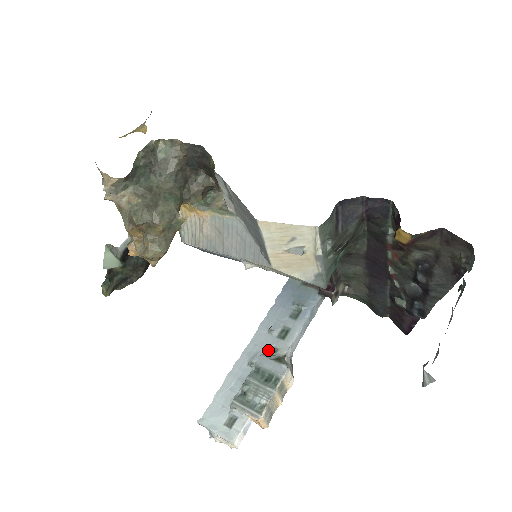
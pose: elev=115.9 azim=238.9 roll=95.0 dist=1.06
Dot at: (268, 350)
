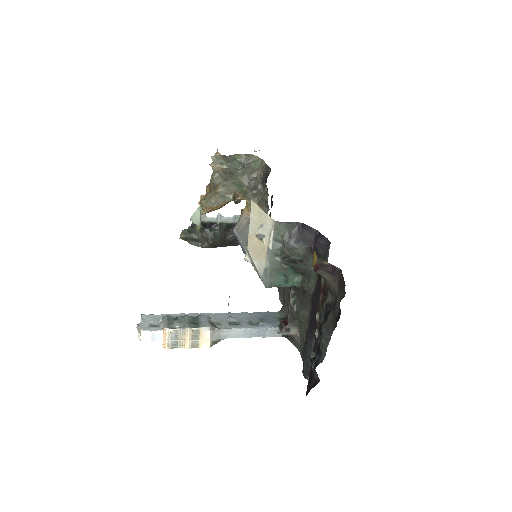
Dot at: (216, 321)
